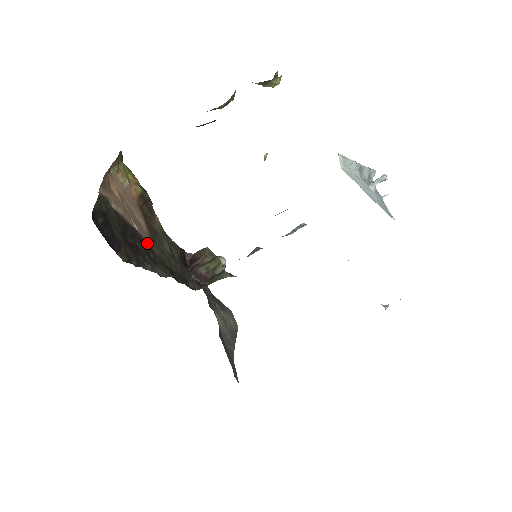
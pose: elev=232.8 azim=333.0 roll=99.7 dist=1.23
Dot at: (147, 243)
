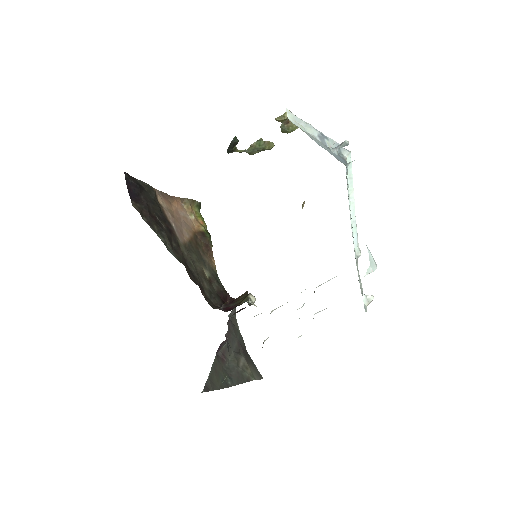
Dot at: (177, 239)
